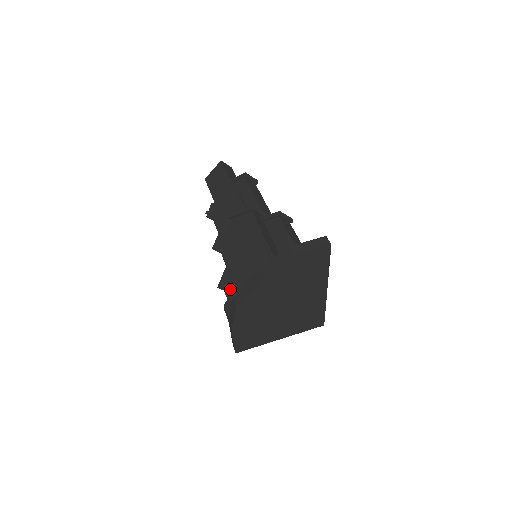
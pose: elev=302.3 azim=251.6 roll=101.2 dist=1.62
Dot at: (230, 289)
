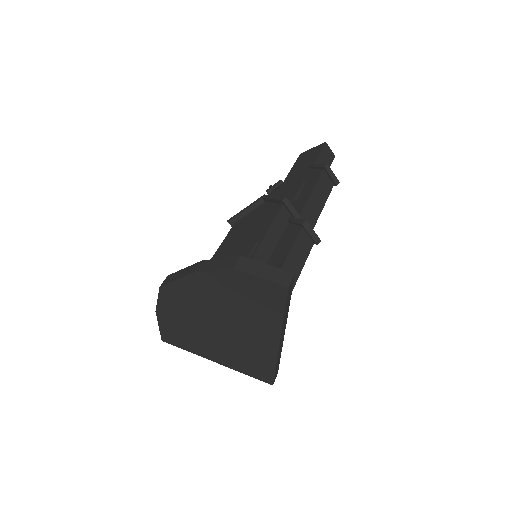
Dot at: occluded
